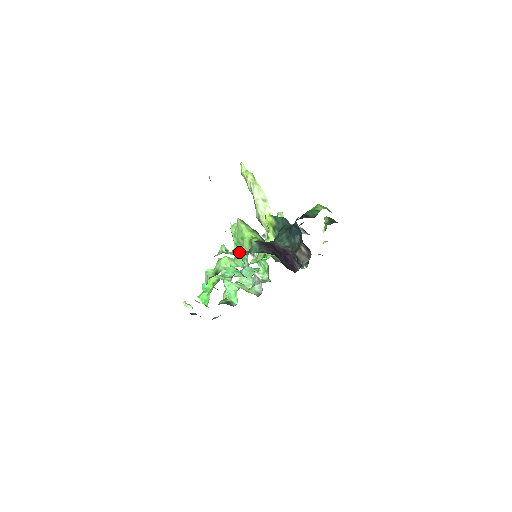
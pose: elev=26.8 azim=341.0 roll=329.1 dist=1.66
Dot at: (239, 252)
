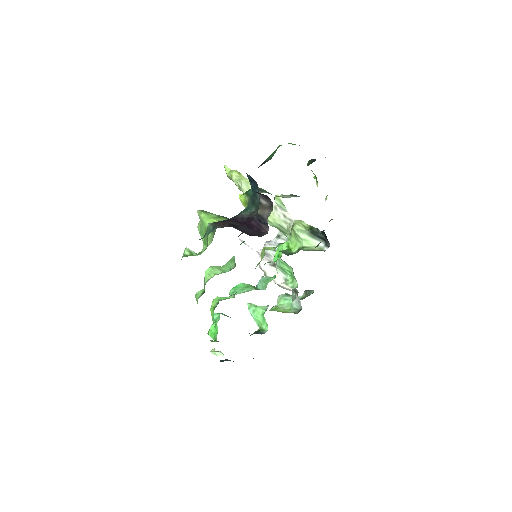
Dot at: (205, 248)
